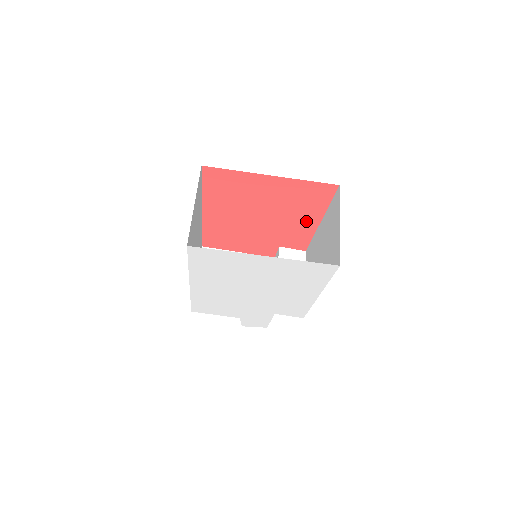
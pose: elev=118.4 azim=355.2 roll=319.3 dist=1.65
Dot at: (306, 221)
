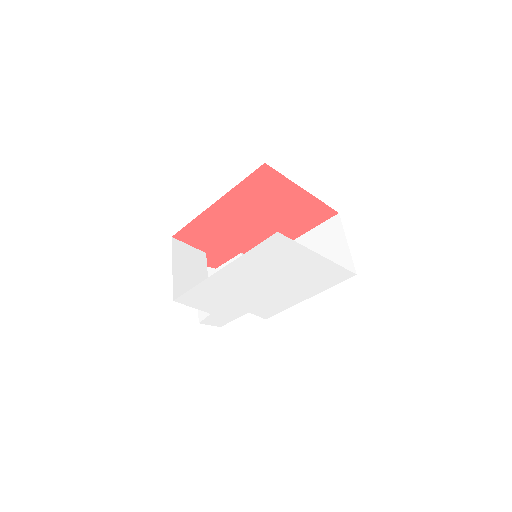
Dot at: (286, 235)
